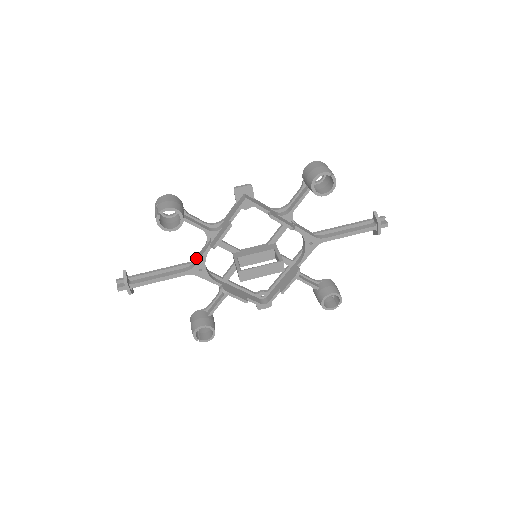
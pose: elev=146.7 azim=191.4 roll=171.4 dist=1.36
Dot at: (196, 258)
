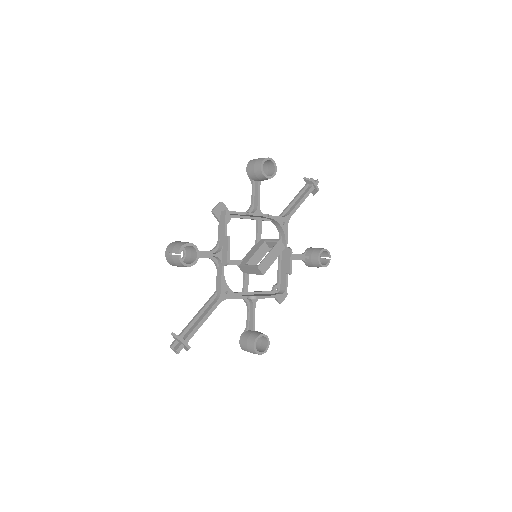
Dot at: (217, 286)
